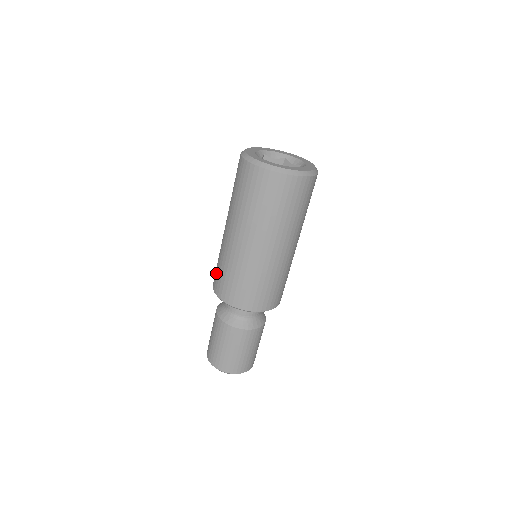
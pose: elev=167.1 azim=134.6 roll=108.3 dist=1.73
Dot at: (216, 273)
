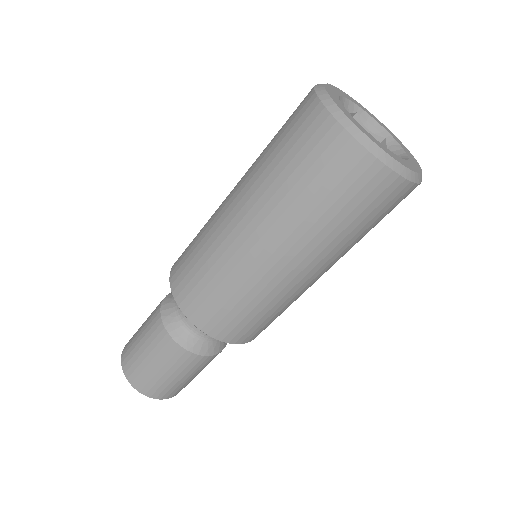
Dot at: occluded
